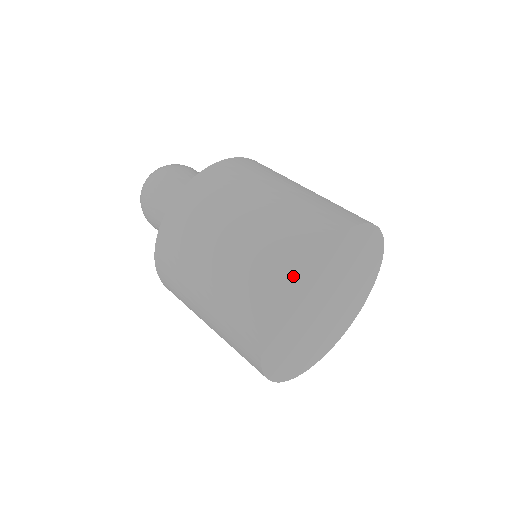
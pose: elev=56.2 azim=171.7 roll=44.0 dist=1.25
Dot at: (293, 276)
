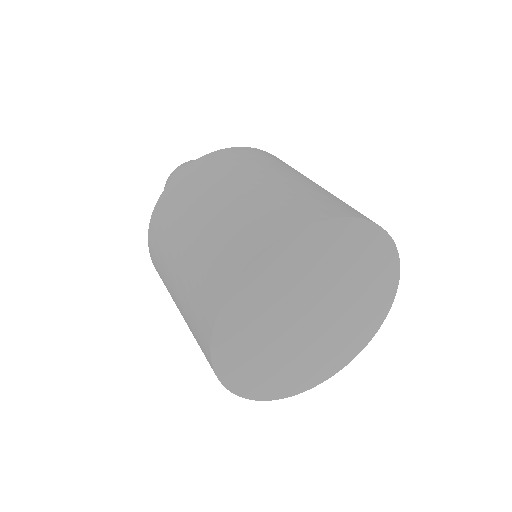
Dot at: (252, 259)
